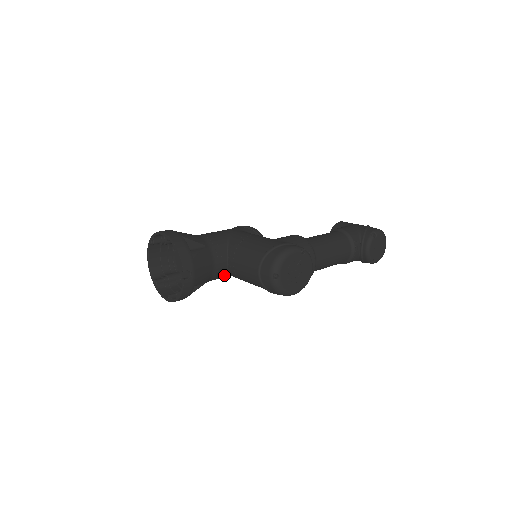
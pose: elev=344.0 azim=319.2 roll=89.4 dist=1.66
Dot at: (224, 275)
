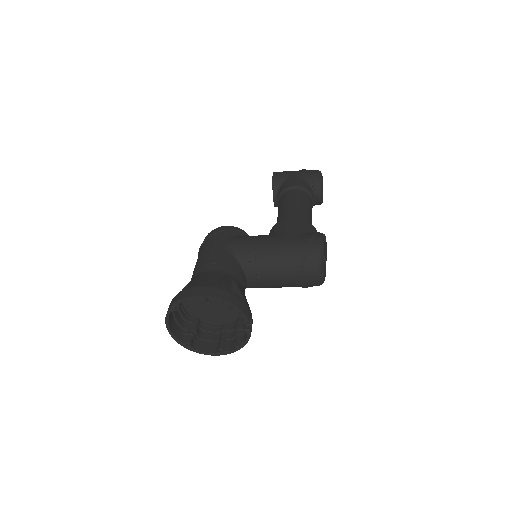
Dot at: occluded
